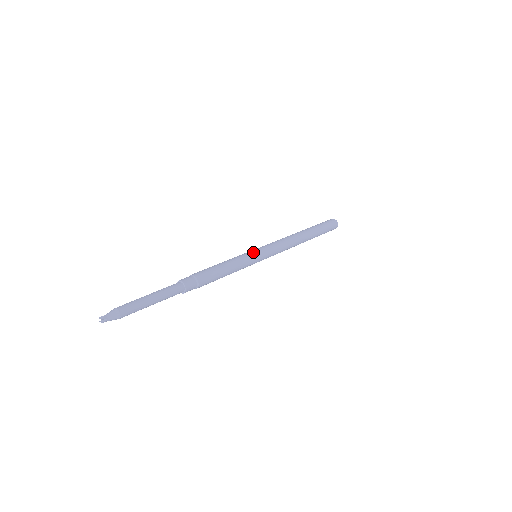
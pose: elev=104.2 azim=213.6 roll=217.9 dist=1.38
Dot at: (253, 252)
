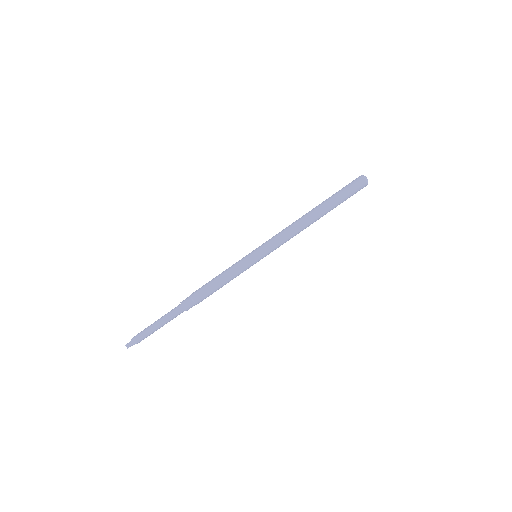
Dot at: (249, 257)
